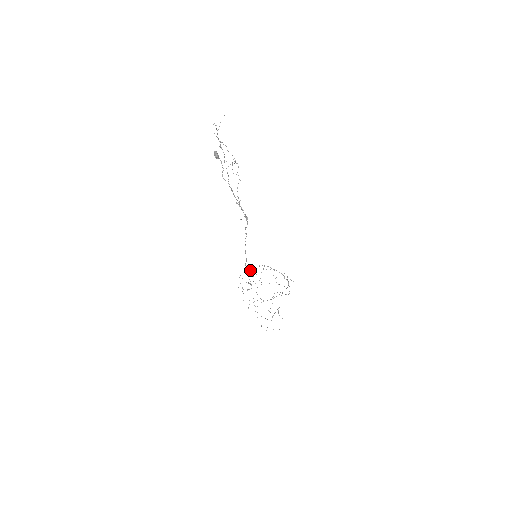
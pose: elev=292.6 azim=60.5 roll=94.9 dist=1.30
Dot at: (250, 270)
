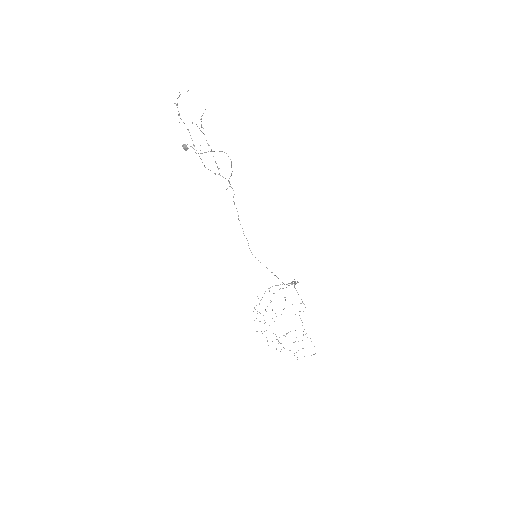
Dot at: occluded
